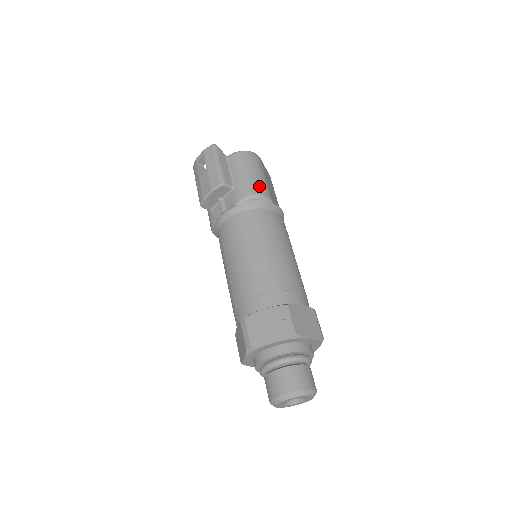
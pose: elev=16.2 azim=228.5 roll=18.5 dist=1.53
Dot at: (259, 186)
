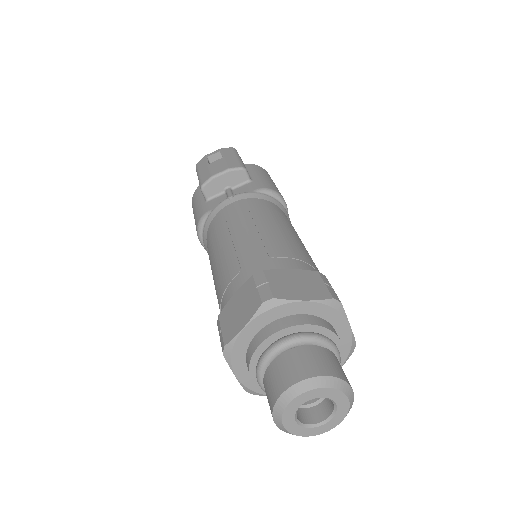
Dot at: occluded
